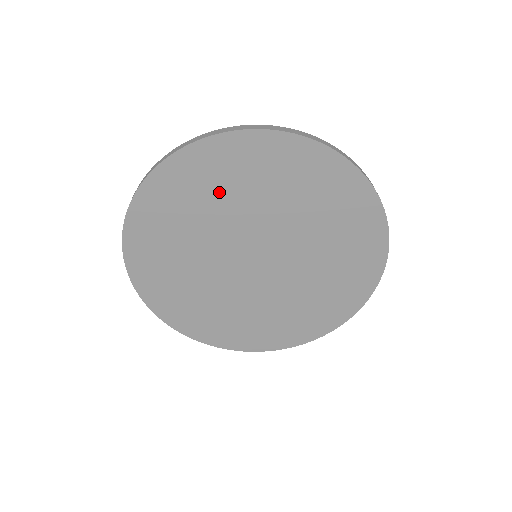
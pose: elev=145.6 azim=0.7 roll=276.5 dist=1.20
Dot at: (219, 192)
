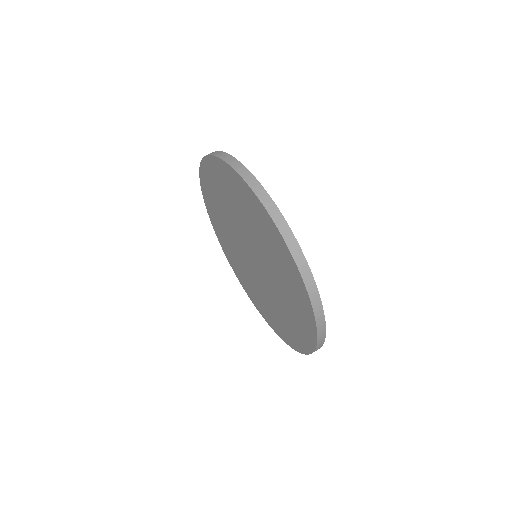
Dot at: (219, 201)
